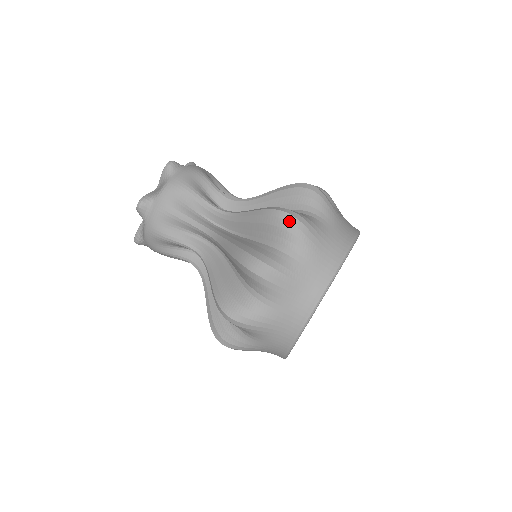
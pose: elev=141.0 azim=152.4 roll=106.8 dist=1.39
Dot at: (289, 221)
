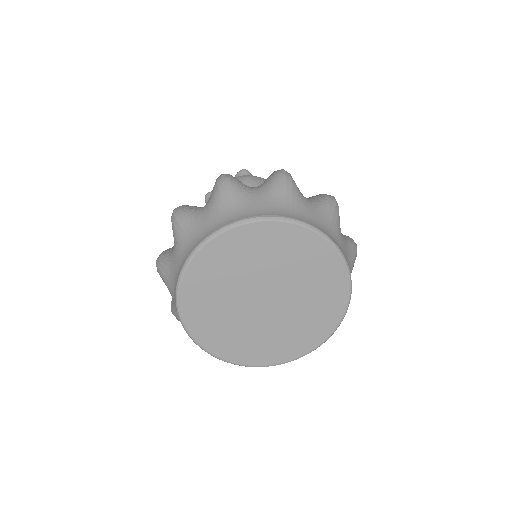
Dot at: (217, 179)
